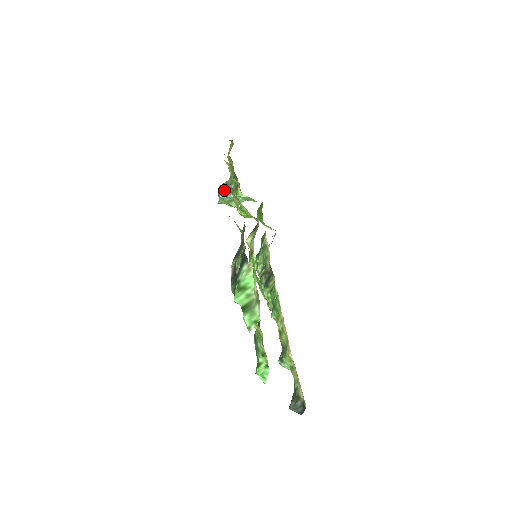
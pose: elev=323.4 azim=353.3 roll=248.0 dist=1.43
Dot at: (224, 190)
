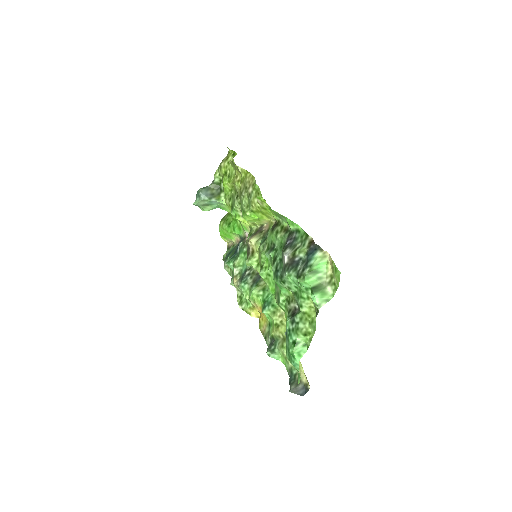
Dot at: (206, 193)
